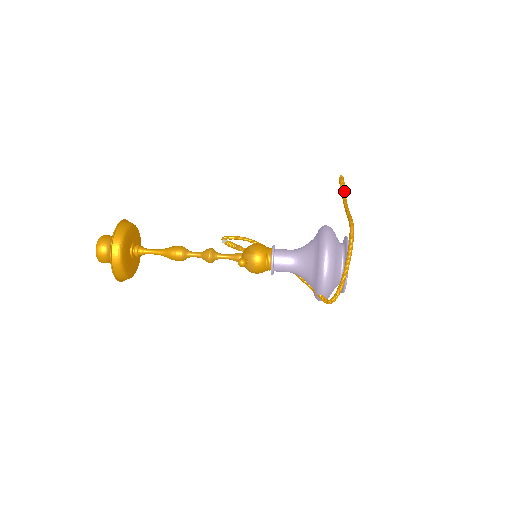
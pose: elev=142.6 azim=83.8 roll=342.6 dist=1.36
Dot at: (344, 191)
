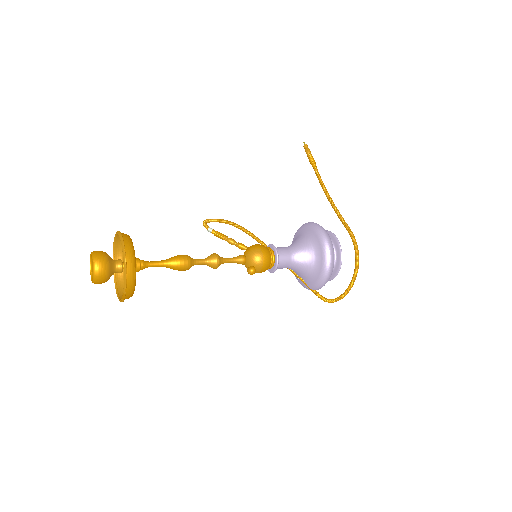
Dot at: occluded
